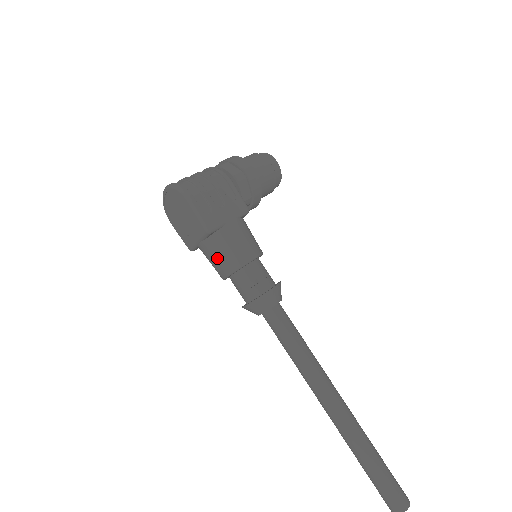
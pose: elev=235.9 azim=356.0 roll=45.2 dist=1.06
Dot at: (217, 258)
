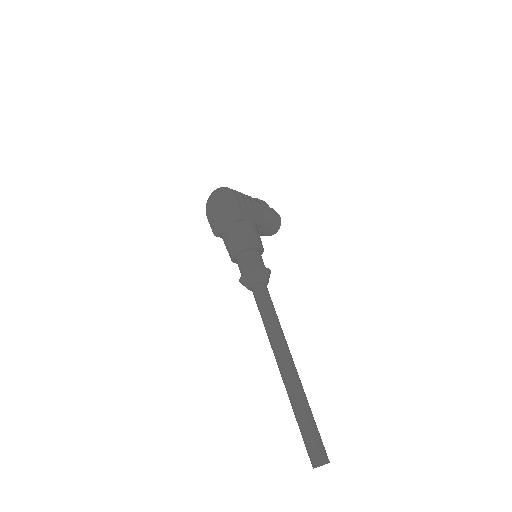
Dot at: (236, 238)
